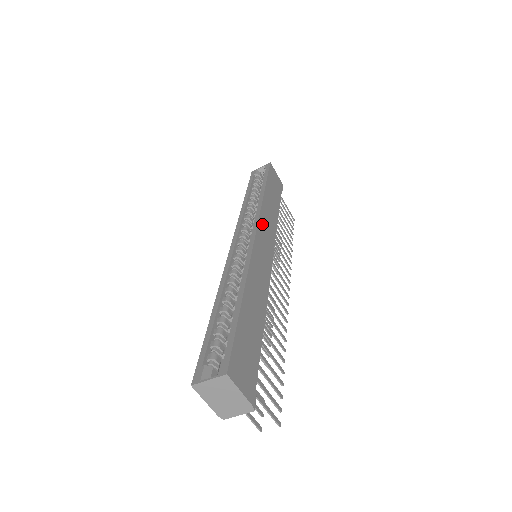
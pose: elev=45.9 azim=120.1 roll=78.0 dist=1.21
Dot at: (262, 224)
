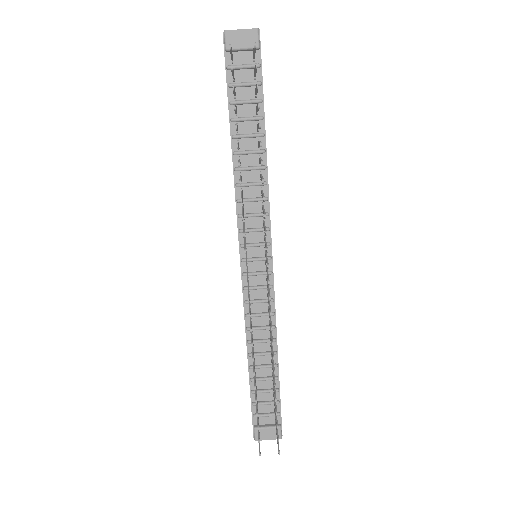
Dot at: occluded
